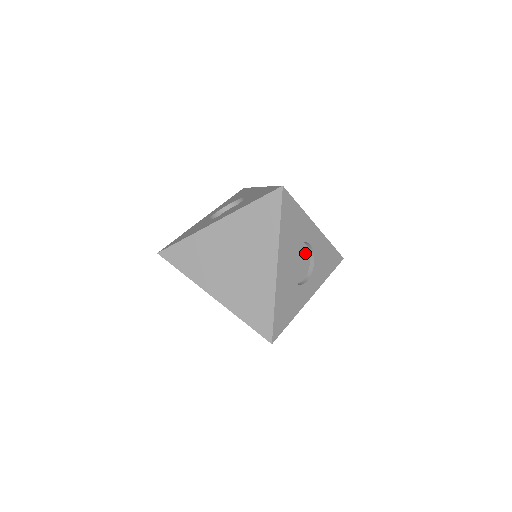
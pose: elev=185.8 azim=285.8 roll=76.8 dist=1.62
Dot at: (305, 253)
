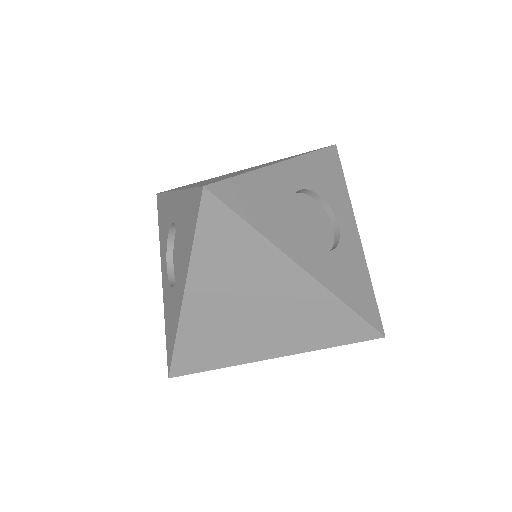
Dot at: occluded
